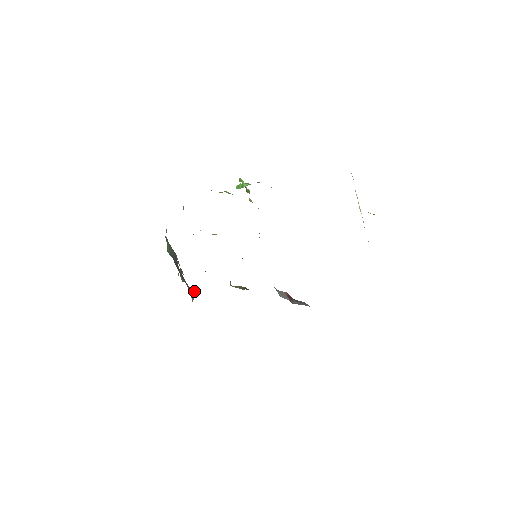
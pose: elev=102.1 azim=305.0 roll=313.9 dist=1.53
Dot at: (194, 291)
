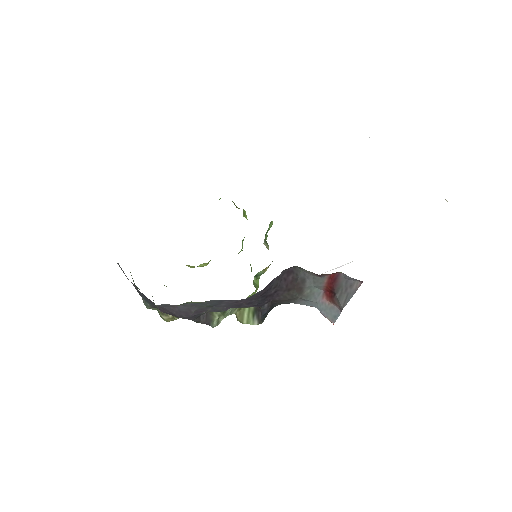
Dot at: occluded
